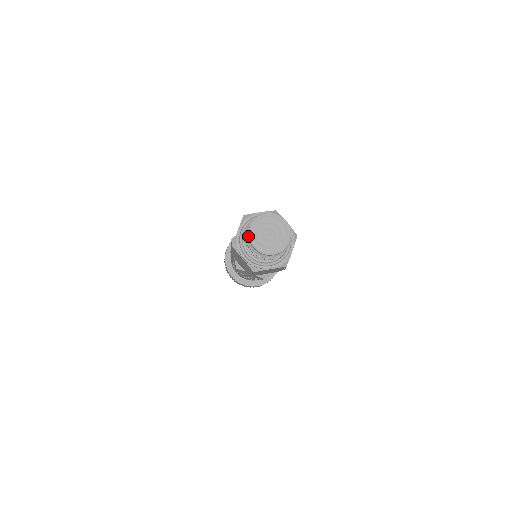
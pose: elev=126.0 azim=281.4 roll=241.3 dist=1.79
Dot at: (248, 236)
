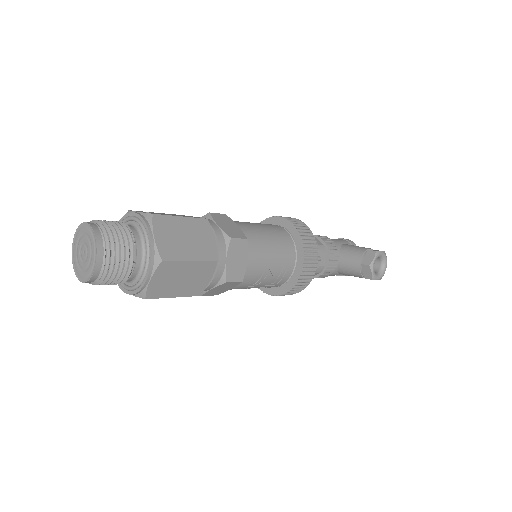
Dot at: (75, 246)
